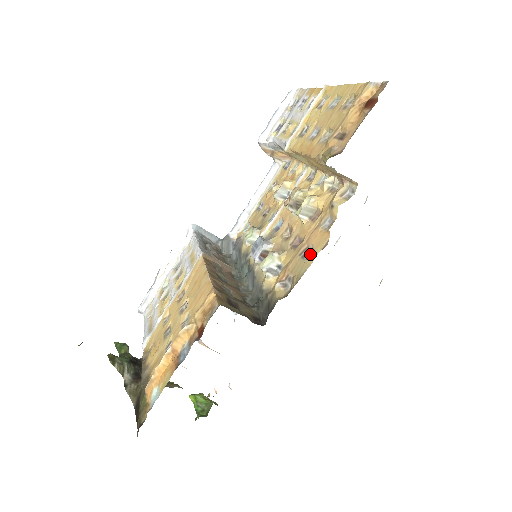
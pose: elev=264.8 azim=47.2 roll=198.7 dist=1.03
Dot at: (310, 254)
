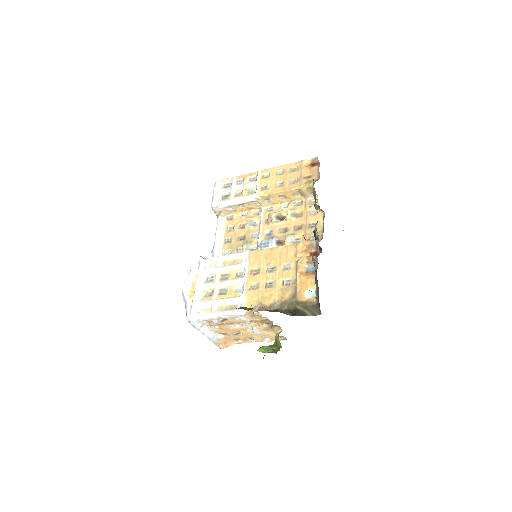
Dot at: occluded
